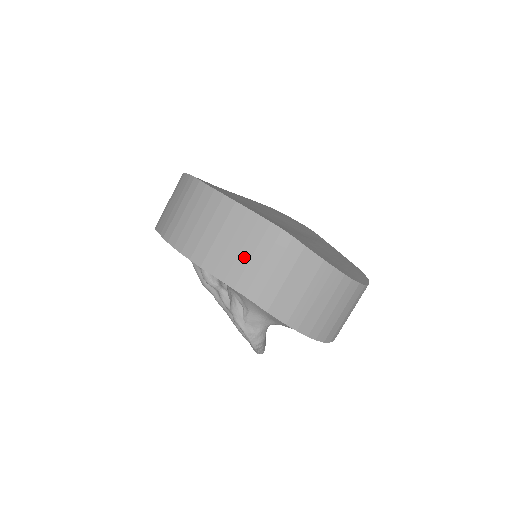
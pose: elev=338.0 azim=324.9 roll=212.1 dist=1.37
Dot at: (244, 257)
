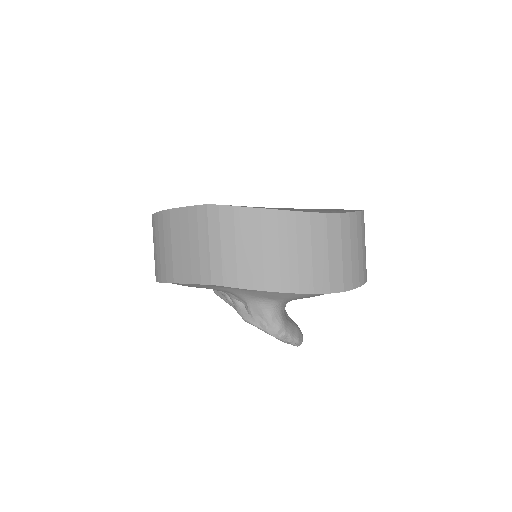
Dot at: (194, 250)
